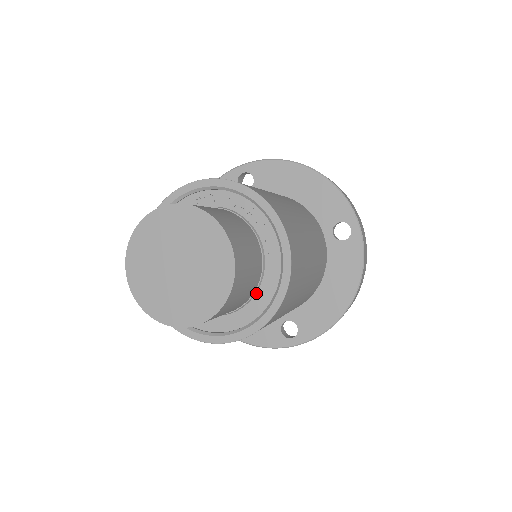
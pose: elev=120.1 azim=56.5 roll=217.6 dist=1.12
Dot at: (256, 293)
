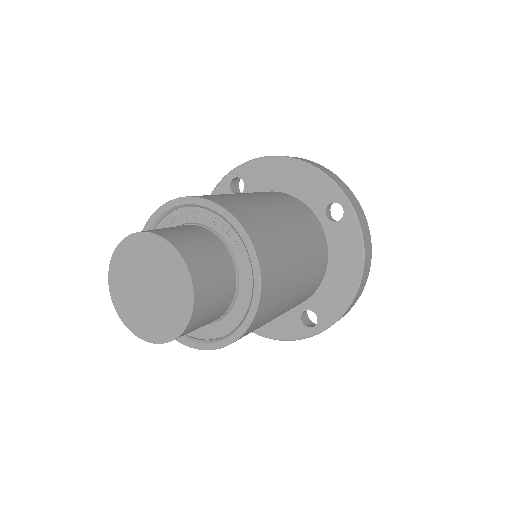
Dot at: (237, 296)
